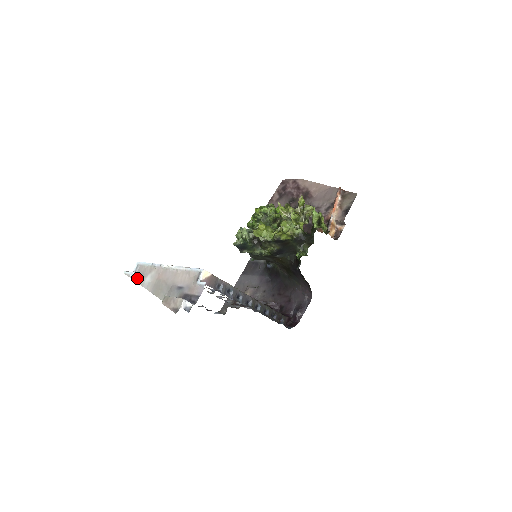
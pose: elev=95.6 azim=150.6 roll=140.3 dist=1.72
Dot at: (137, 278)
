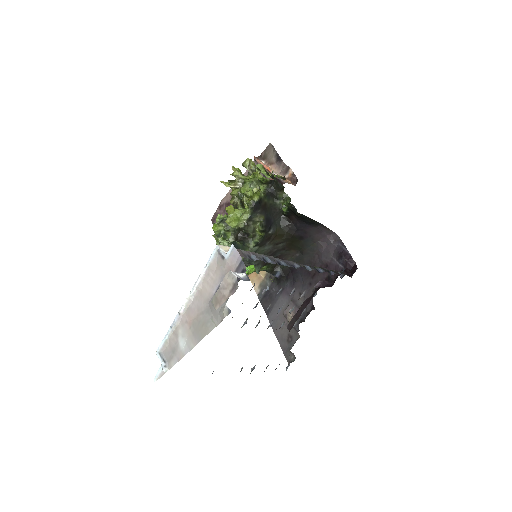
Dot at: (171, 361)
